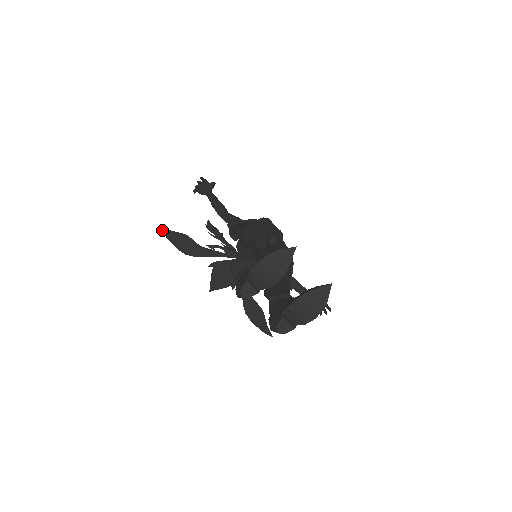
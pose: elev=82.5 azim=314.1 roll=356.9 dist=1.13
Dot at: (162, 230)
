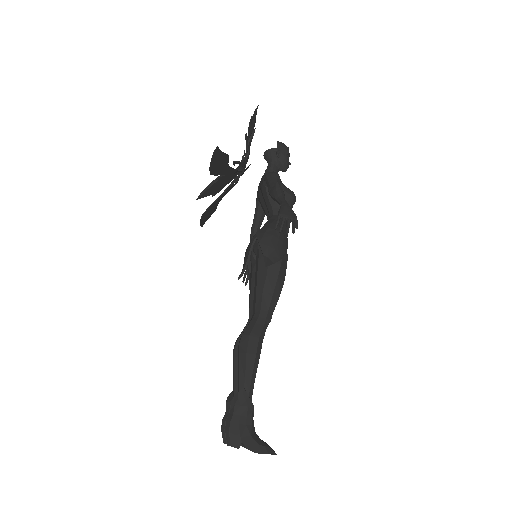
Dot at: (215, 151)
